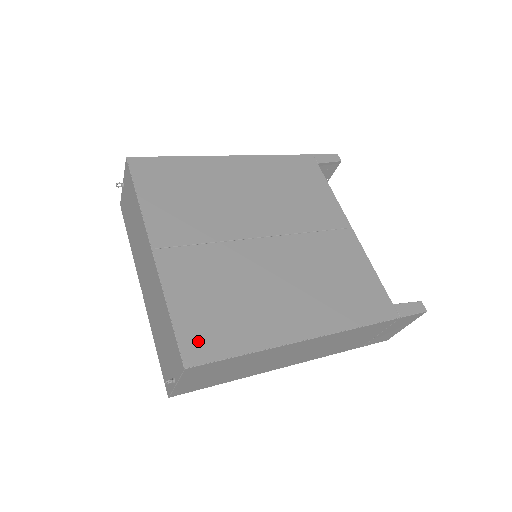
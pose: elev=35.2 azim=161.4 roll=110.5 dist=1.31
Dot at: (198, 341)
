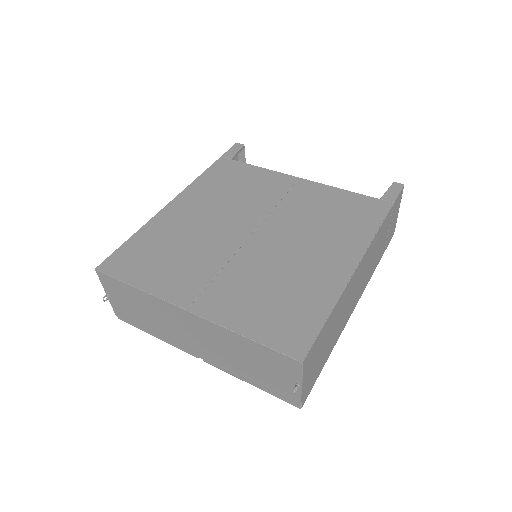
Dot at: (289, 337)
